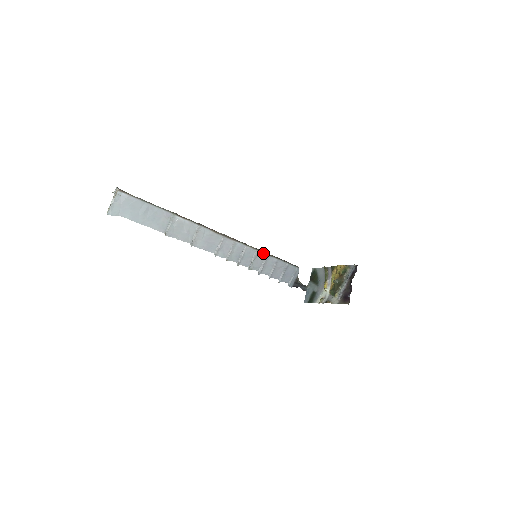
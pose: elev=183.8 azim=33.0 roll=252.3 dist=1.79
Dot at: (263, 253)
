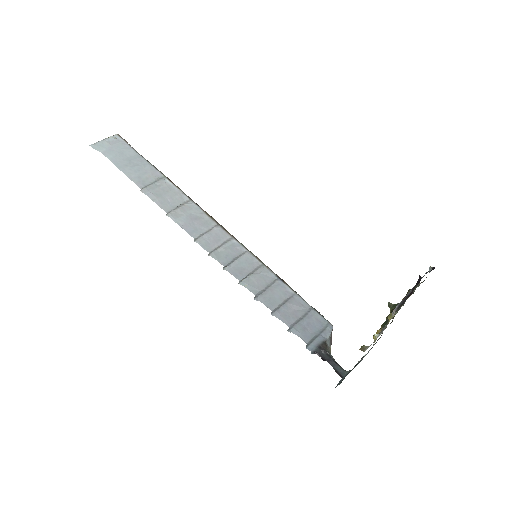
Dot at: (272, 272)
